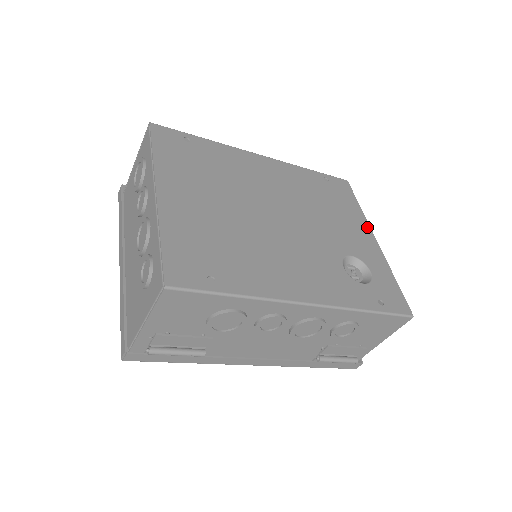
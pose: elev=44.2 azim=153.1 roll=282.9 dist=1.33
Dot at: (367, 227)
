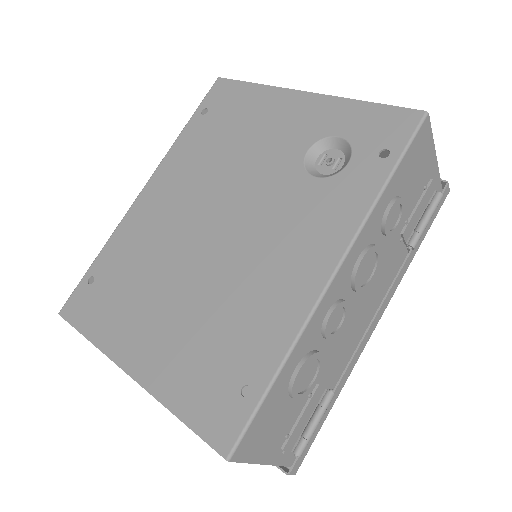
Dot at: (284, 94)
